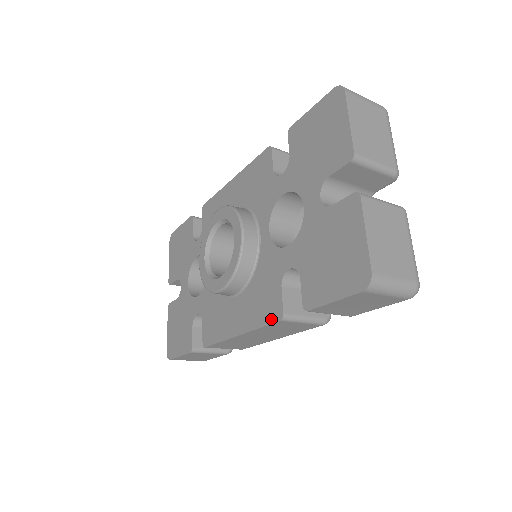
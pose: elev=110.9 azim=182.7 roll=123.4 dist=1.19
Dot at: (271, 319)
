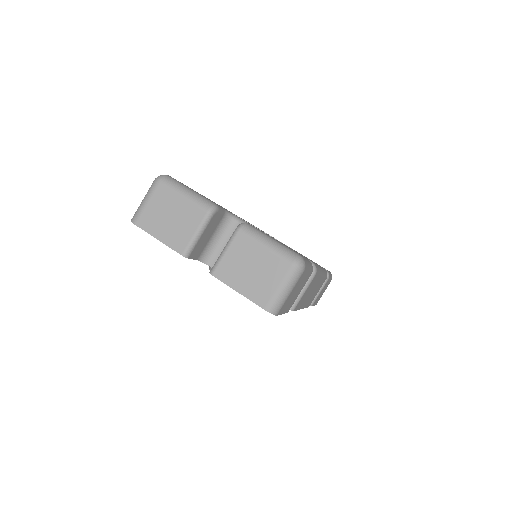
Dot at: occluded
